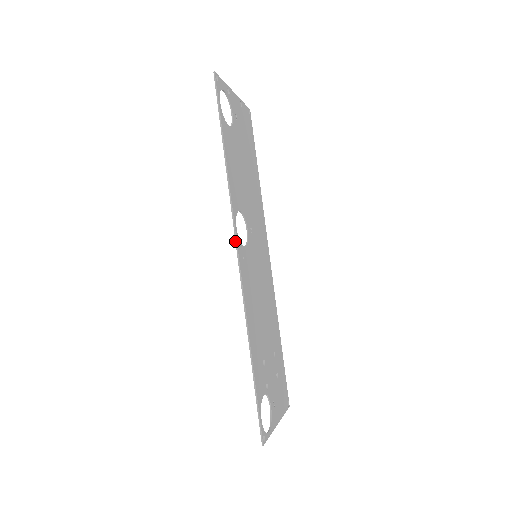
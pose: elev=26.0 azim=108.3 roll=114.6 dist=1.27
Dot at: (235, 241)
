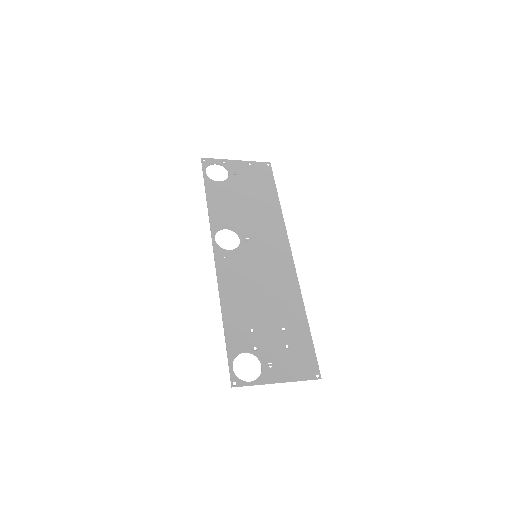
Dot at: (213, 247)
